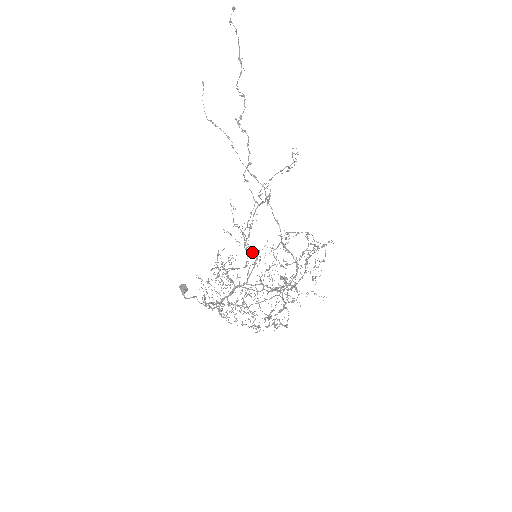
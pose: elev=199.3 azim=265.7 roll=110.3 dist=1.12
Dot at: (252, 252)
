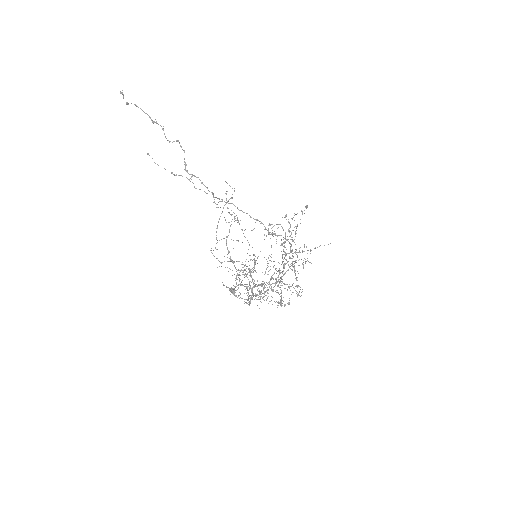
Dot at: (243, 270)
